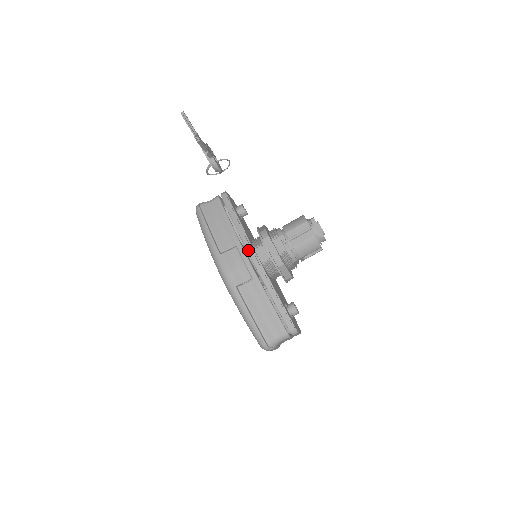
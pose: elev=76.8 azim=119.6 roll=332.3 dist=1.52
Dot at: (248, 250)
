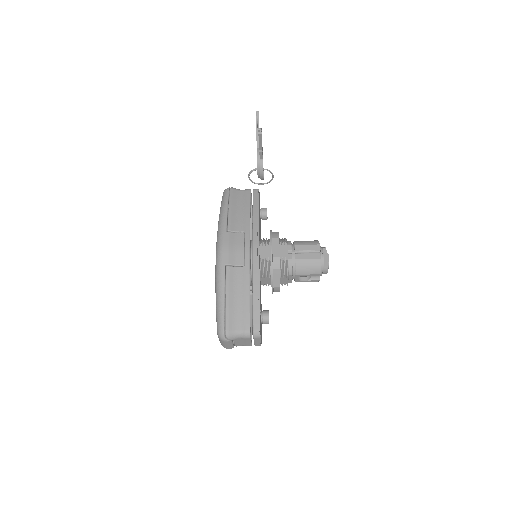
Dot at: (254, 240)
